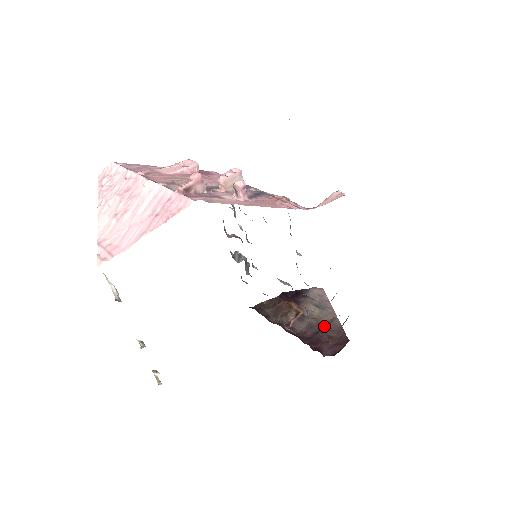
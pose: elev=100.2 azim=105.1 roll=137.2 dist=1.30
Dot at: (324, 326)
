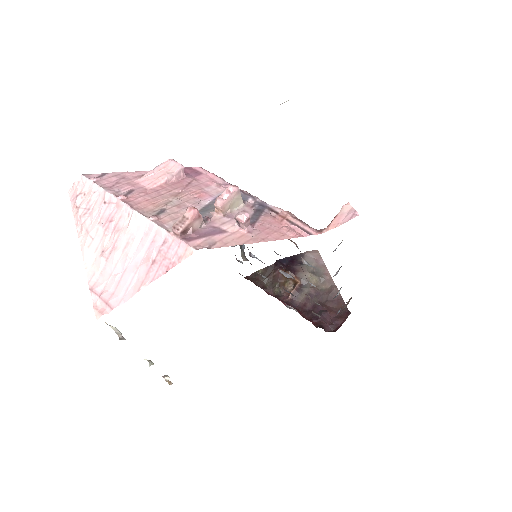
Dot at: (323, 296)
